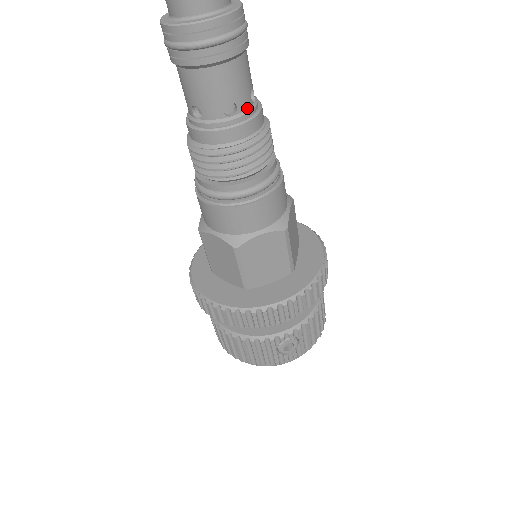
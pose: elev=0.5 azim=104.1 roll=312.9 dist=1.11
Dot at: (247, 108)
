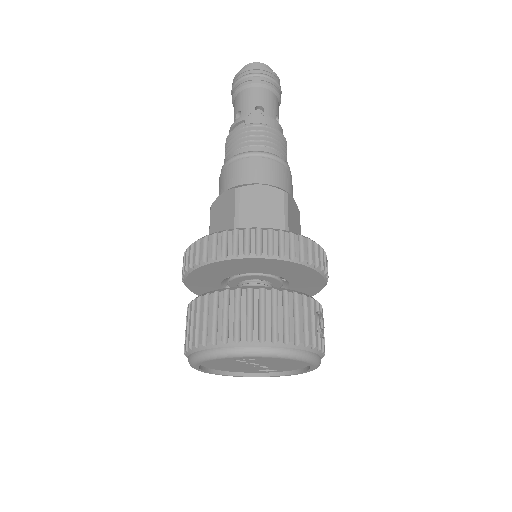
Dot at: occluded
